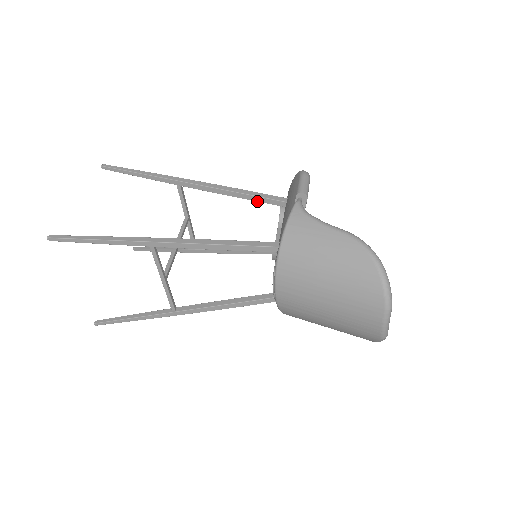
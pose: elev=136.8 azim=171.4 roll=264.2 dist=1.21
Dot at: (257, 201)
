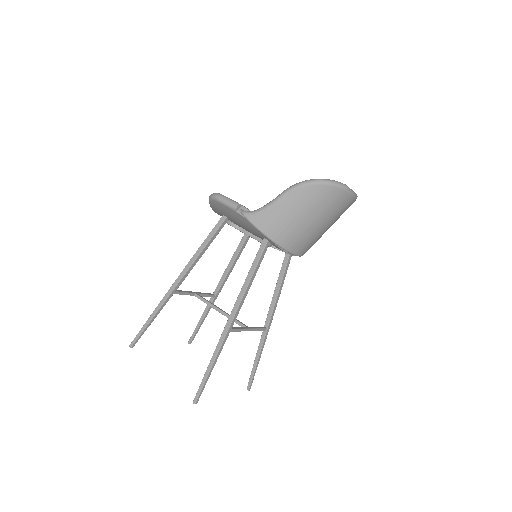
Dot at: occluded
